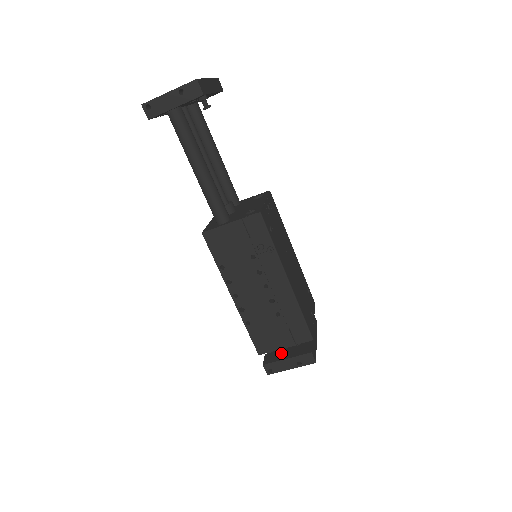
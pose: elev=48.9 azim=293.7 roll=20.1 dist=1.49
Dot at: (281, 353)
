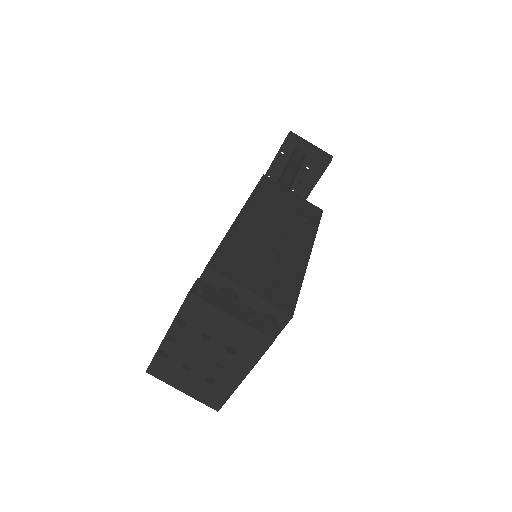
Dot at: occluded
